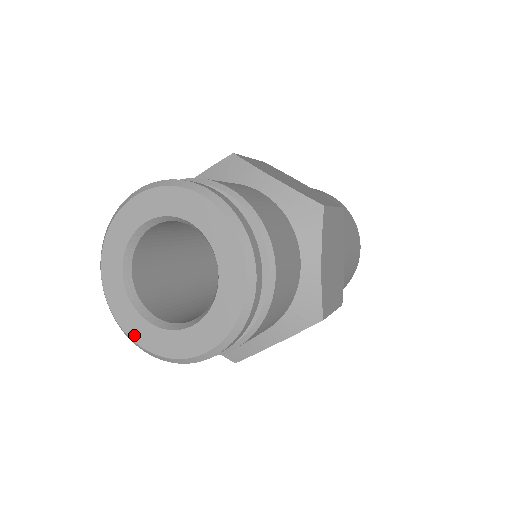
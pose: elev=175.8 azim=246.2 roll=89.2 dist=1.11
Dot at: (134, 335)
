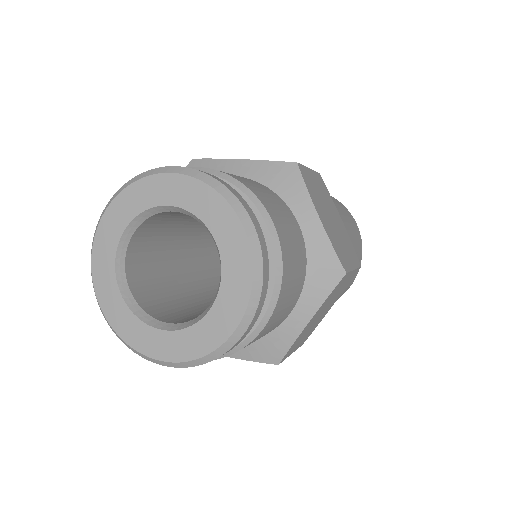
Dot at: (155, 353)
